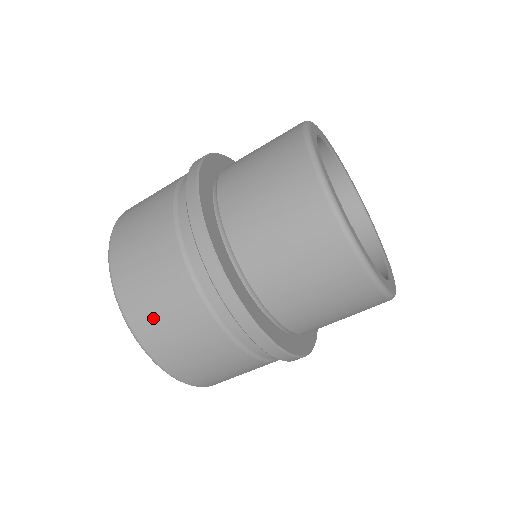
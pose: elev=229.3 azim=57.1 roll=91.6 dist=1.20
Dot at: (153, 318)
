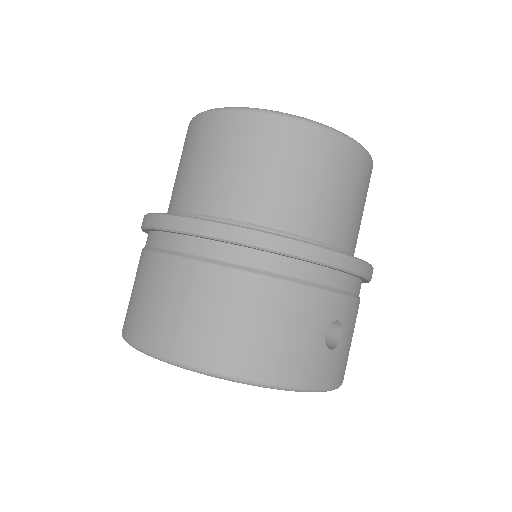
Dot at: occluded
